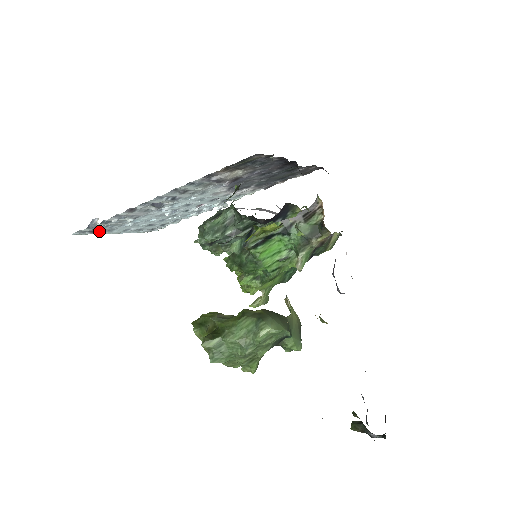
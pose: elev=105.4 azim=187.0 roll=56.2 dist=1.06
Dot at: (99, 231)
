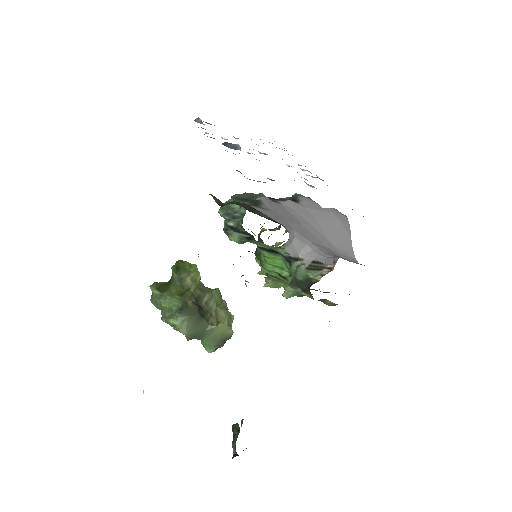
Dot at: (214, 125)
